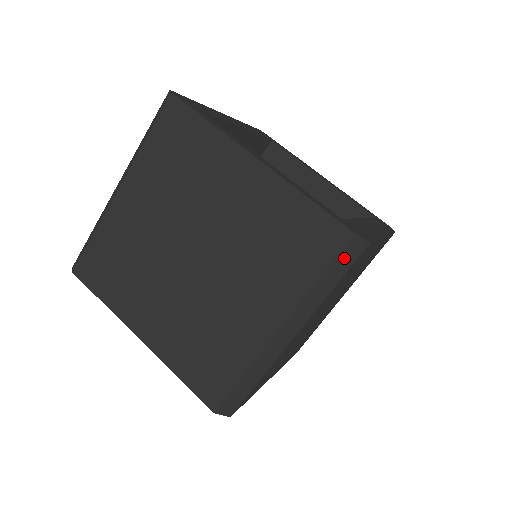
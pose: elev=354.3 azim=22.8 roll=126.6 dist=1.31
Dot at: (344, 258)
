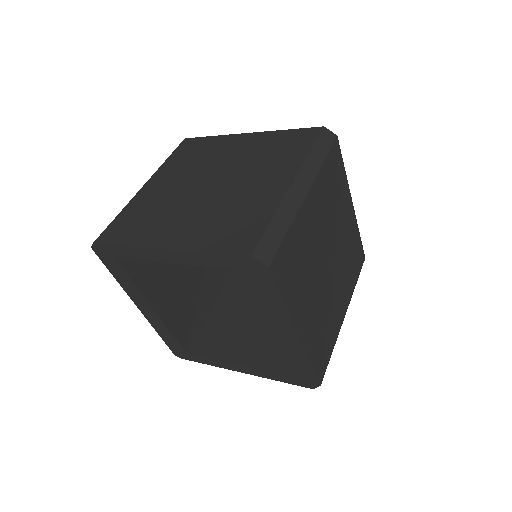
Dot at: (324, 141)
